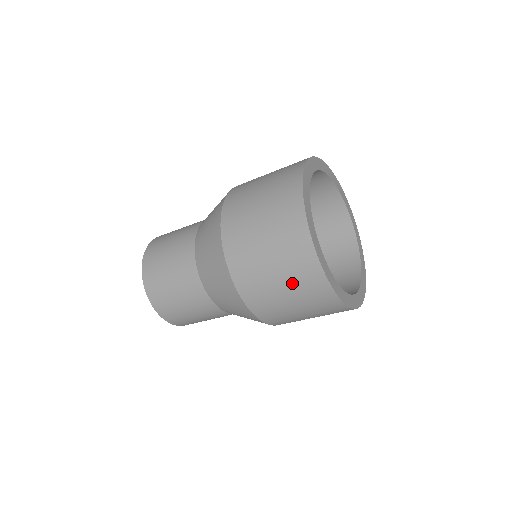
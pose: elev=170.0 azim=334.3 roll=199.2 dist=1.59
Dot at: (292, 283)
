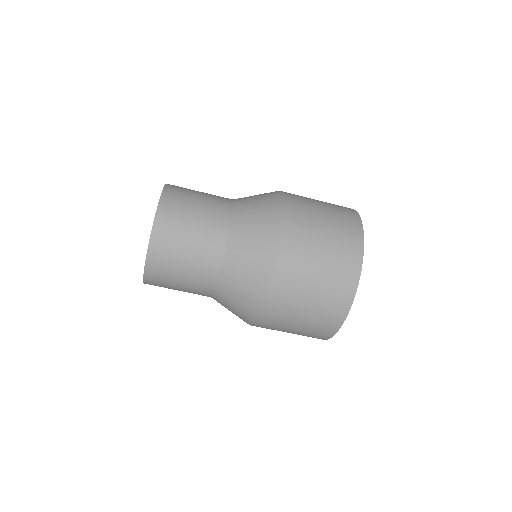
Dot at: (315, 316)
